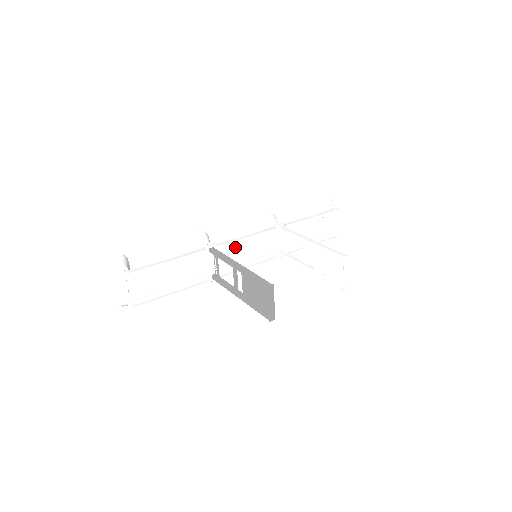
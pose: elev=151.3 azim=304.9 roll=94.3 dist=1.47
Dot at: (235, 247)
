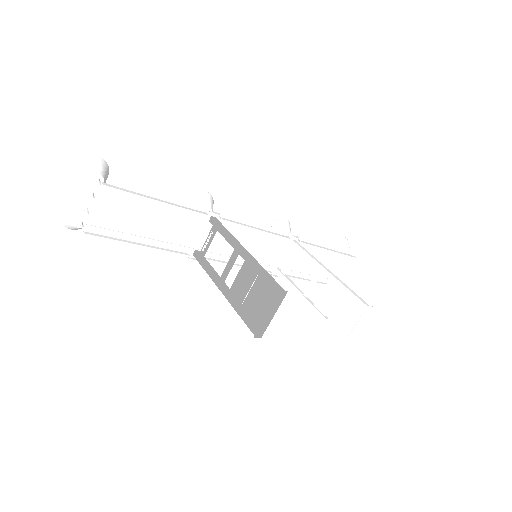
Dot at: (238, 233)
